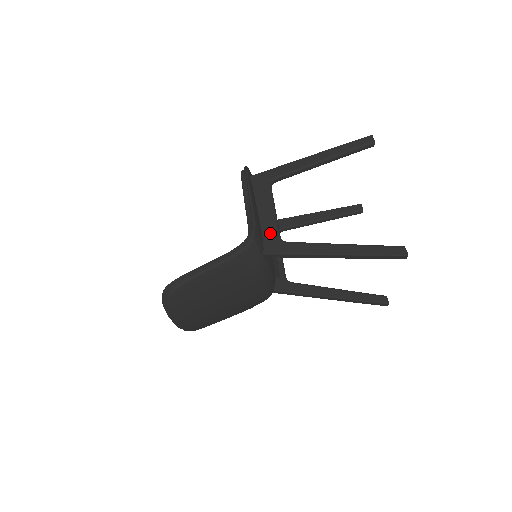
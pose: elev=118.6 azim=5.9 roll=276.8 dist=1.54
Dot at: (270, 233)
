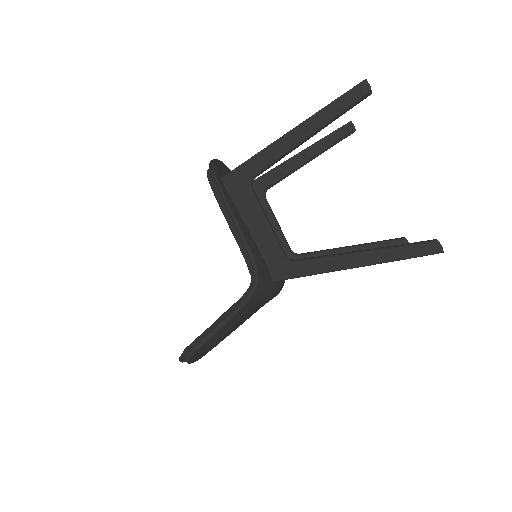
Dot at: (272, 254)
